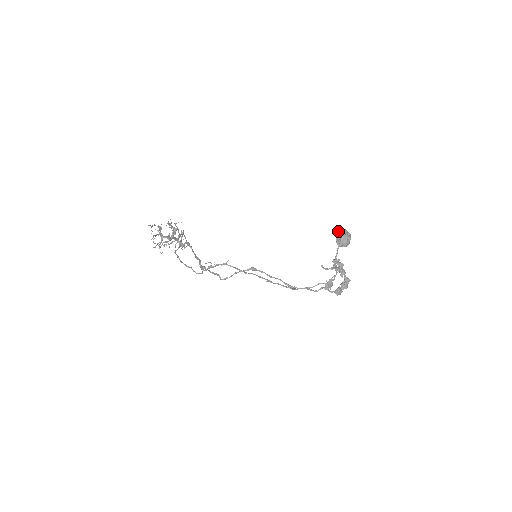
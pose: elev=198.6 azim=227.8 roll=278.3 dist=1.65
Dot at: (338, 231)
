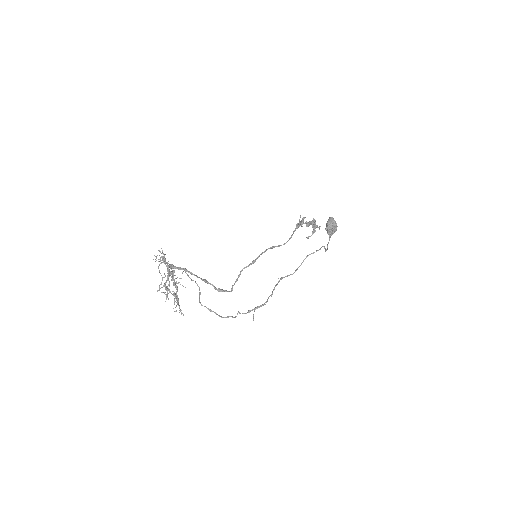
Dot at: (329, 227)
